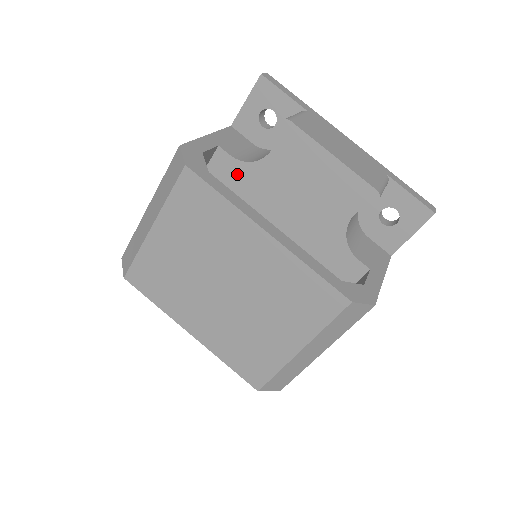
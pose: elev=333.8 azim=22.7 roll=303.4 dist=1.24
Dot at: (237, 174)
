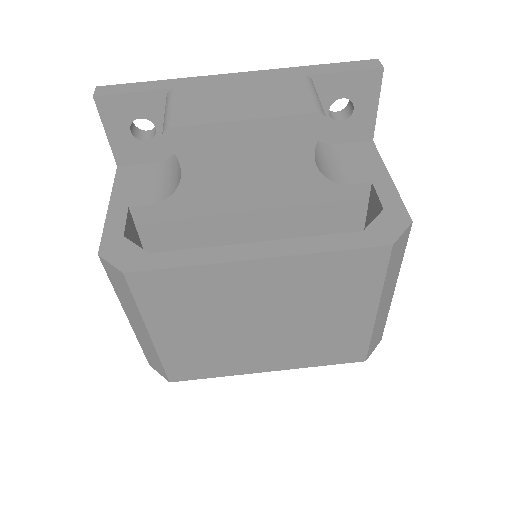
Dot at: (171, 214)
